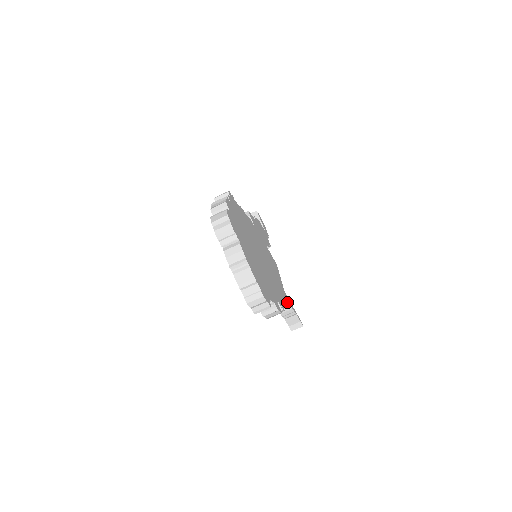
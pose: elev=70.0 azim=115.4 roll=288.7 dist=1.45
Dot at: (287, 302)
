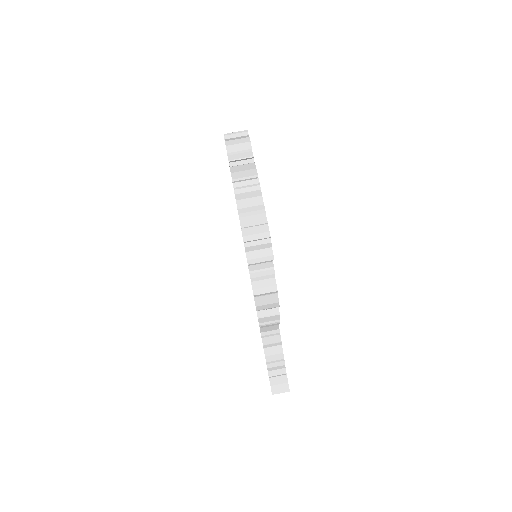
Dot at: (280, 335)
